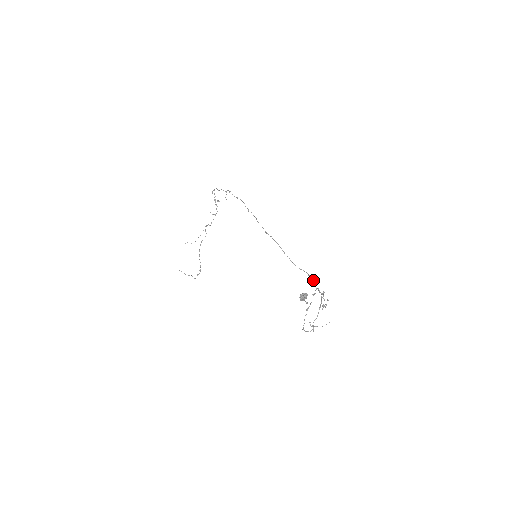
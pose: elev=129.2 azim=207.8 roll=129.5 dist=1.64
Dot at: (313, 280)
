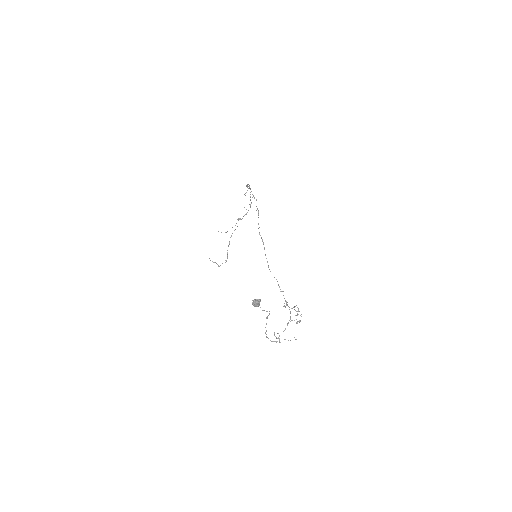
Dot at: occluded
